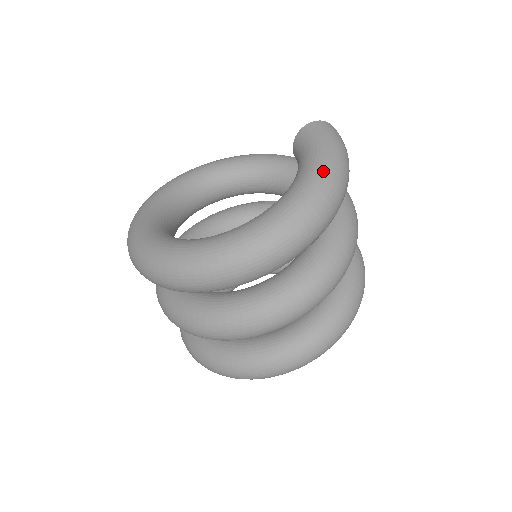
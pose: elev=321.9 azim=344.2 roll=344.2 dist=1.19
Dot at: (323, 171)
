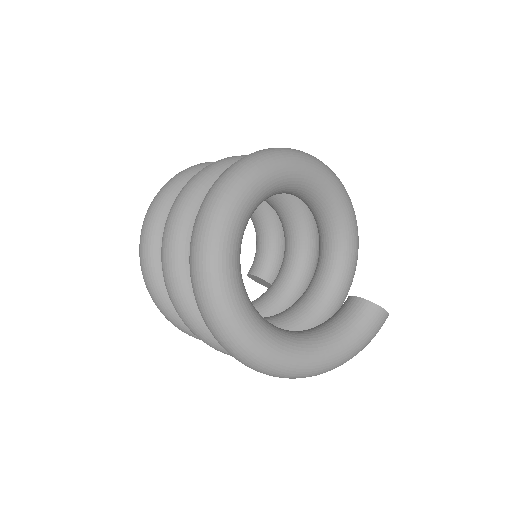
Dot at: (340, 361)
